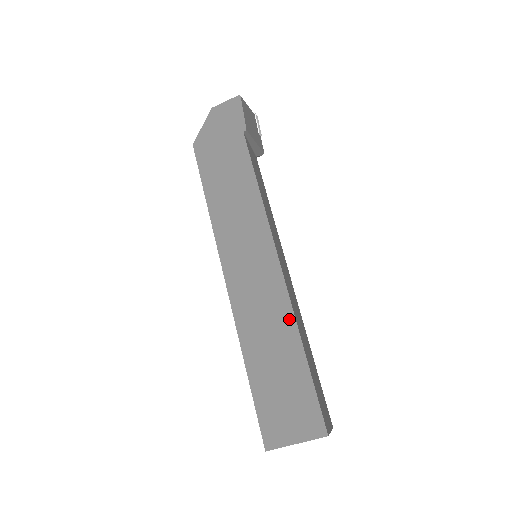
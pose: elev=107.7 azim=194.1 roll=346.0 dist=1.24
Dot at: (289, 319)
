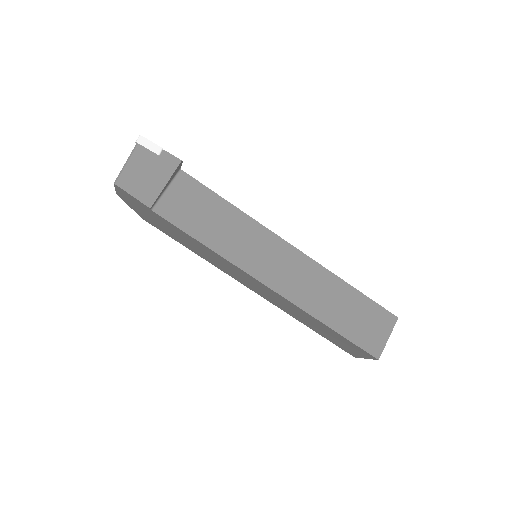
Dot at: (304, 312)
